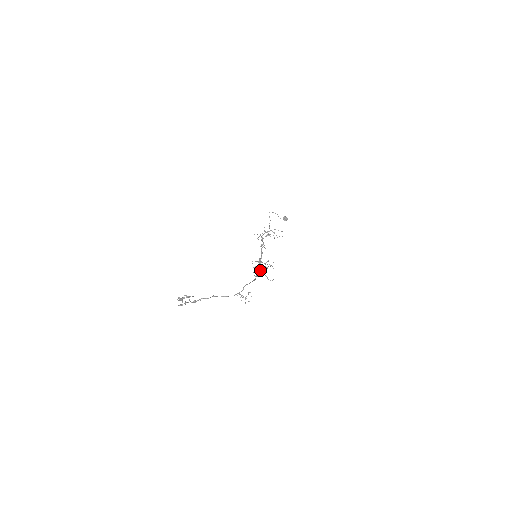
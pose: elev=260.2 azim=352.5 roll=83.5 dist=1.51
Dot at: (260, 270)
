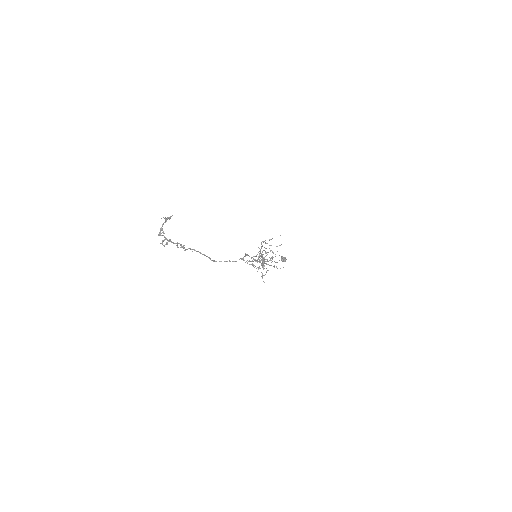
Dot at: (264, 260)
